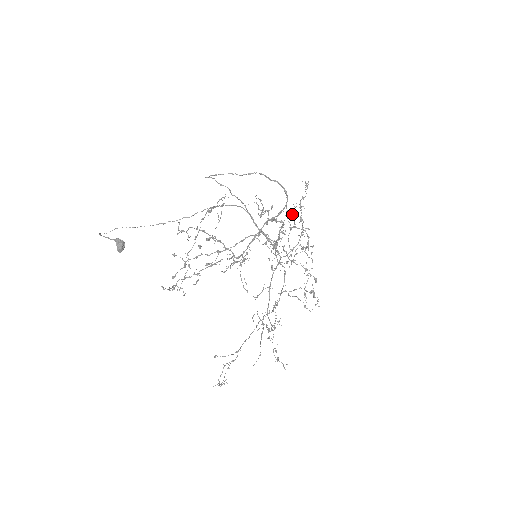
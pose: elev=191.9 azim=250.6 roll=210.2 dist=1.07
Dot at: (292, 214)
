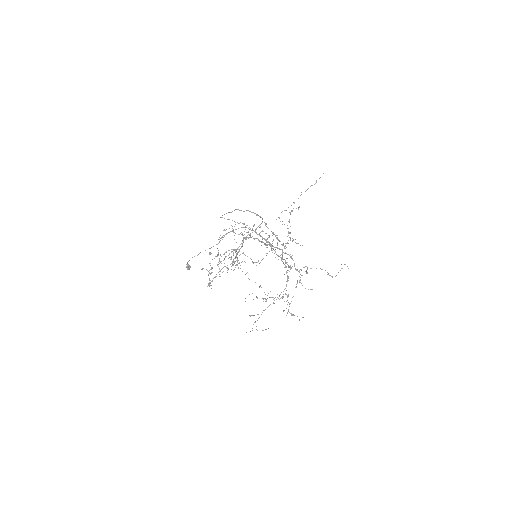
Dot at: occluded
